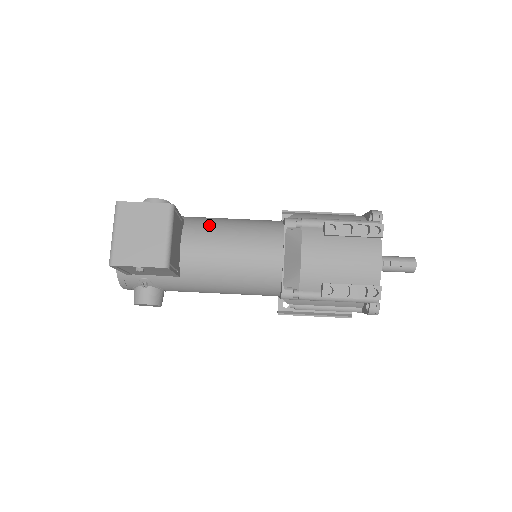
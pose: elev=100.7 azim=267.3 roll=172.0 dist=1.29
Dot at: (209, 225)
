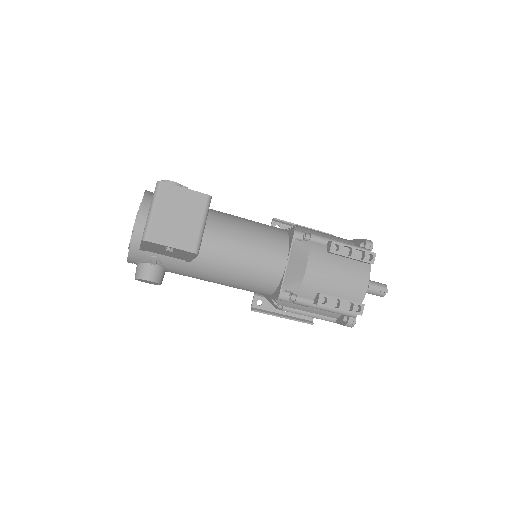
Dot at: (225, 220)
